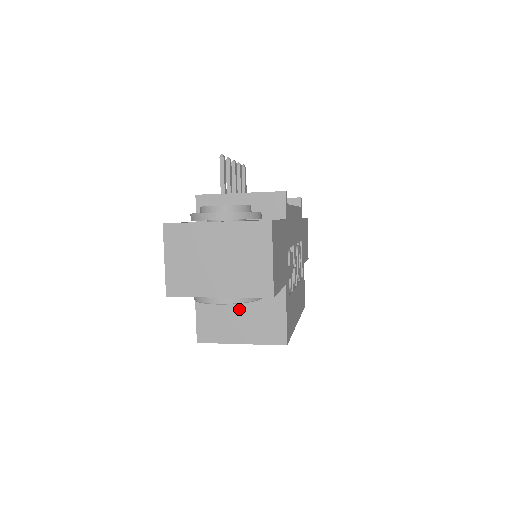
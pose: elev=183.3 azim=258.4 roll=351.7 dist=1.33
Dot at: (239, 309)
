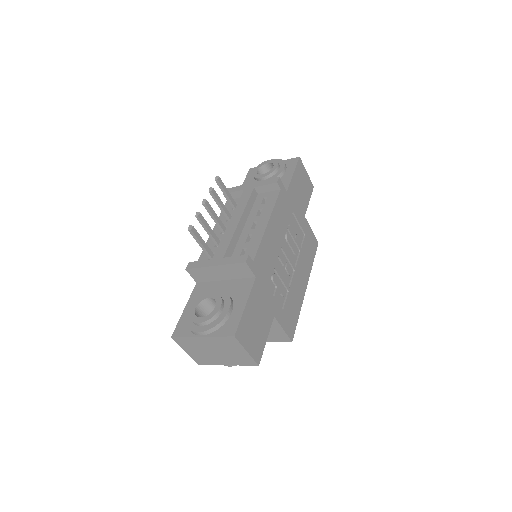
Dot at: occluded
